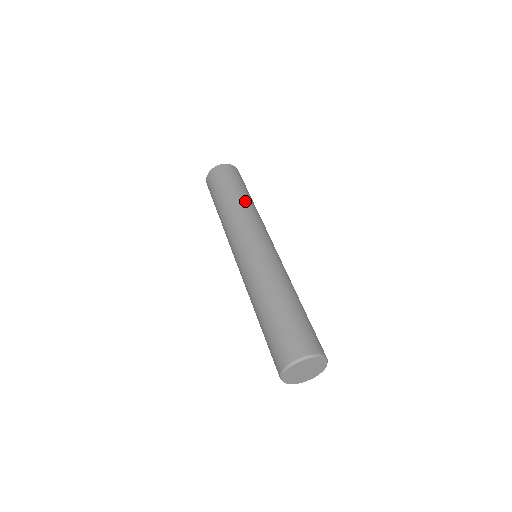
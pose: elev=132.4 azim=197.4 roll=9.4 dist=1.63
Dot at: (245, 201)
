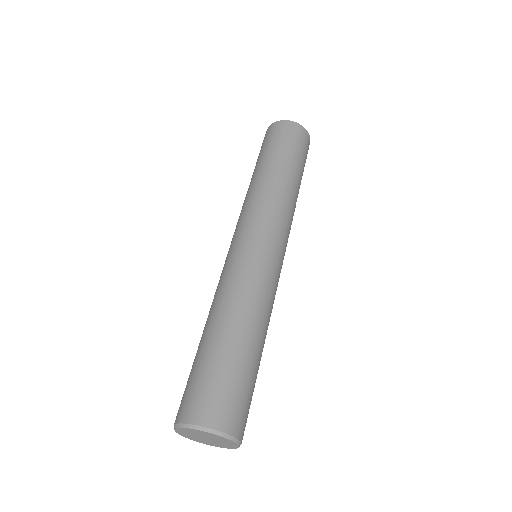
Dot at: (297, 196)
